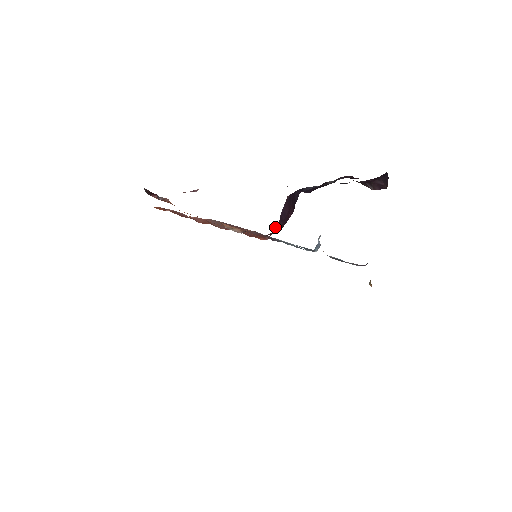
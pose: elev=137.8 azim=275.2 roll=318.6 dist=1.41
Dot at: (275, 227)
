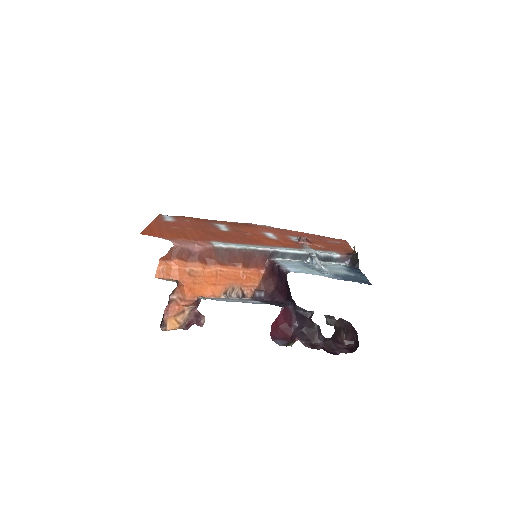
Dot at: (273, 272)
